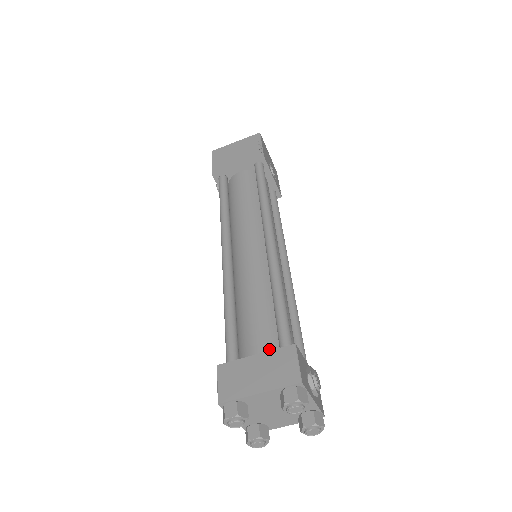
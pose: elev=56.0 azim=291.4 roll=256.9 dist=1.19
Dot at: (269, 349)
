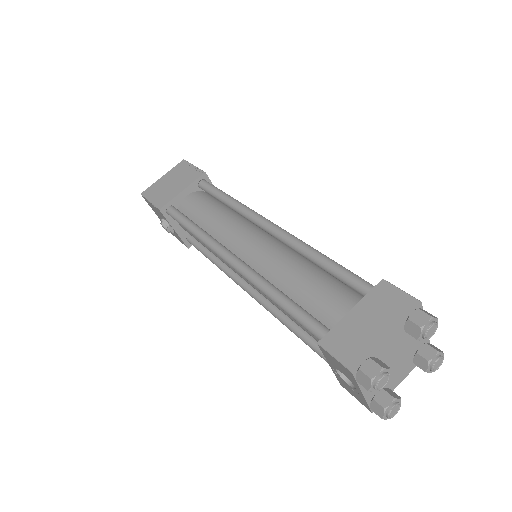
Dot at: (354, 304)
